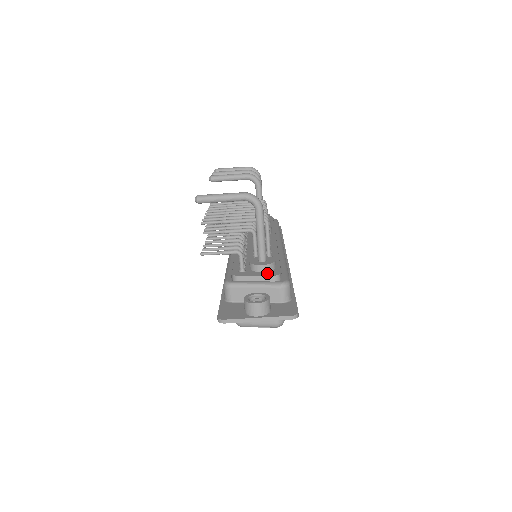
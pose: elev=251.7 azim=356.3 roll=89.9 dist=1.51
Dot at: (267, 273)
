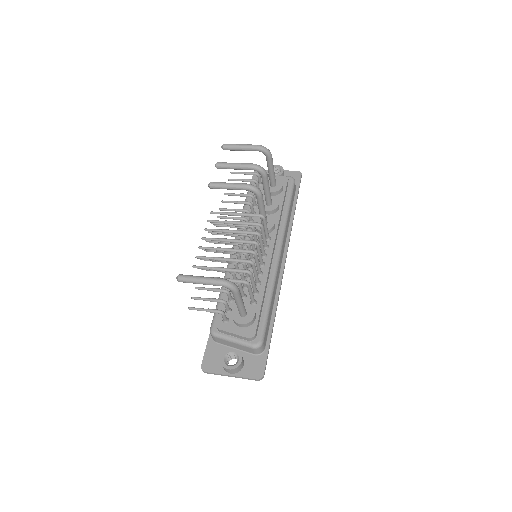
Dot at: (244, 331)
